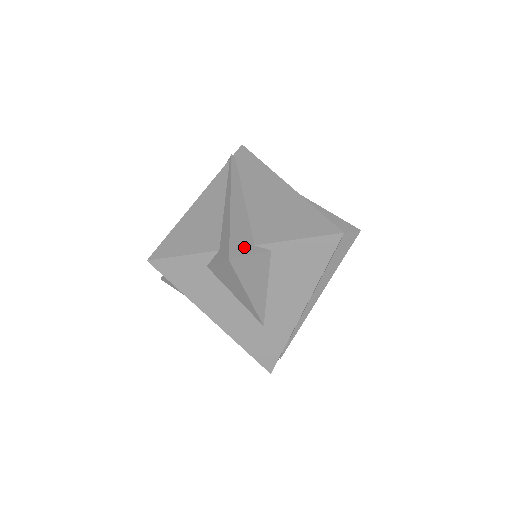
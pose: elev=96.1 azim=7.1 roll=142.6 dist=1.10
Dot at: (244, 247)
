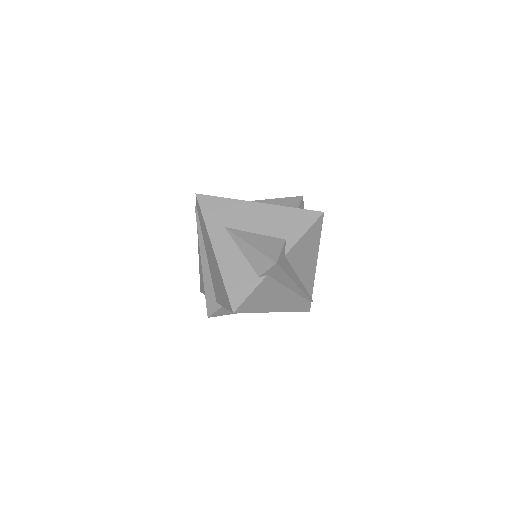
Dot at: (212, 306)
